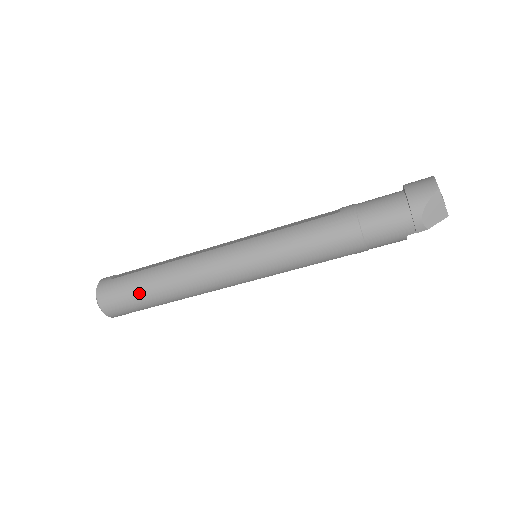
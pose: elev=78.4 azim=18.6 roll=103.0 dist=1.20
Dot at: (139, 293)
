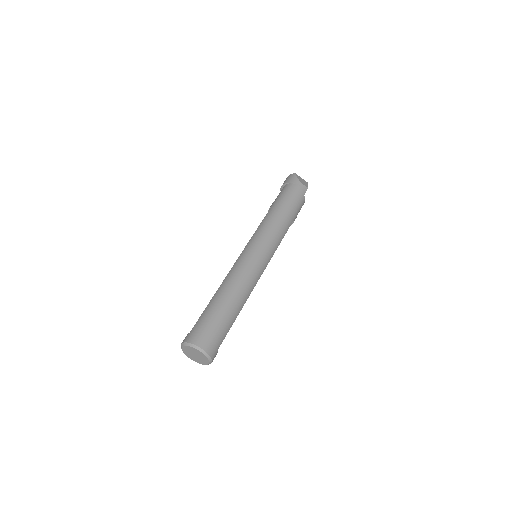
Dot at: (219, 315)
